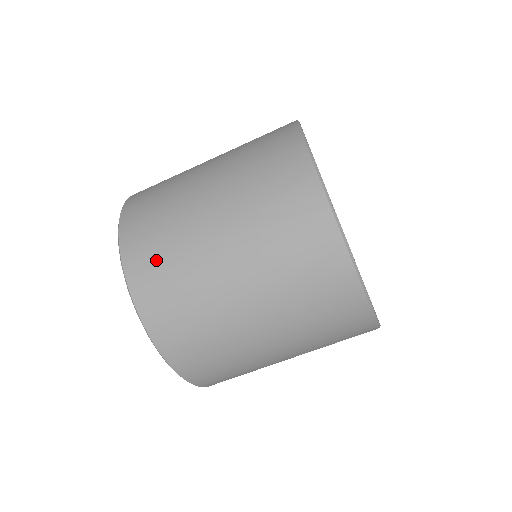
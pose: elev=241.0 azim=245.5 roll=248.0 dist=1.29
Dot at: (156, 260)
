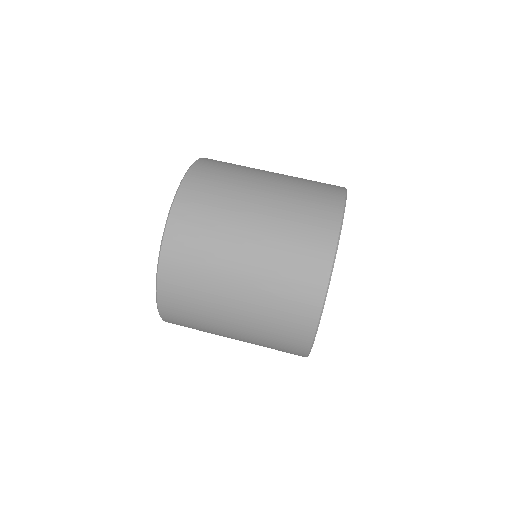
Dot at: (211, 183)
